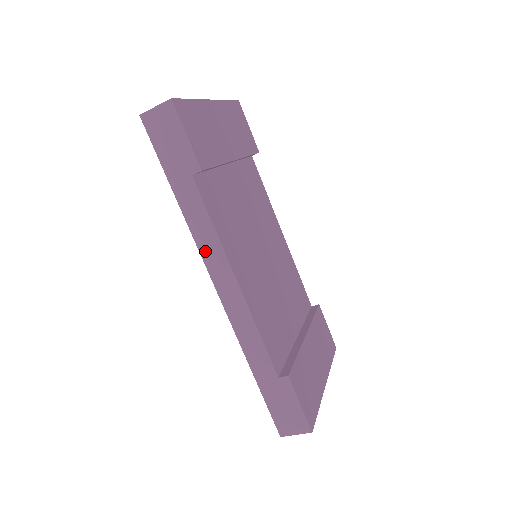
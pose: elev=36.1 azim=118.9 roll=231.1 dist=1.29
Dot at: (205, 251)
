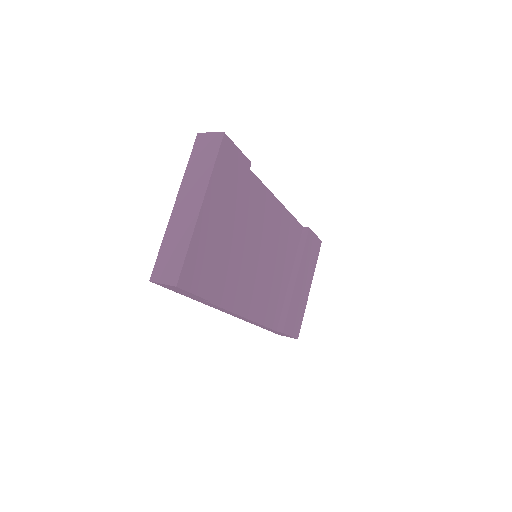
Dot at: occluded
